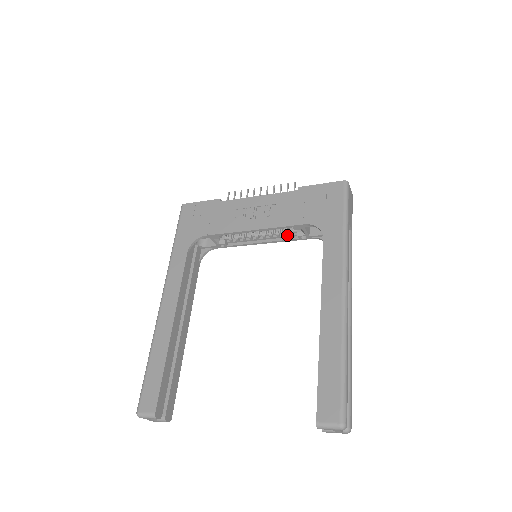
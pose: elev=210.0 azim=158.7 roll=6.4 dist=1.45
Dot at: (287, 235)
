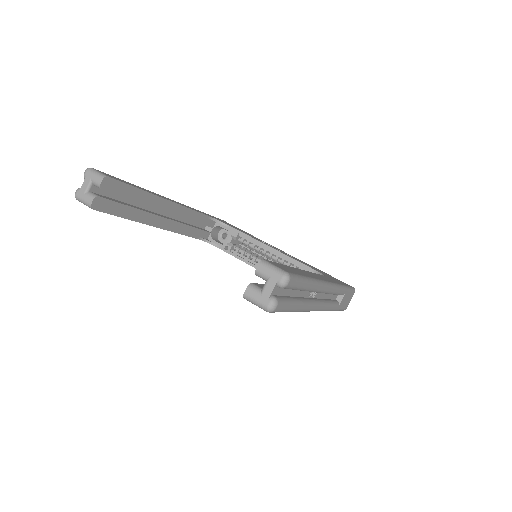
Dot at: occluded
